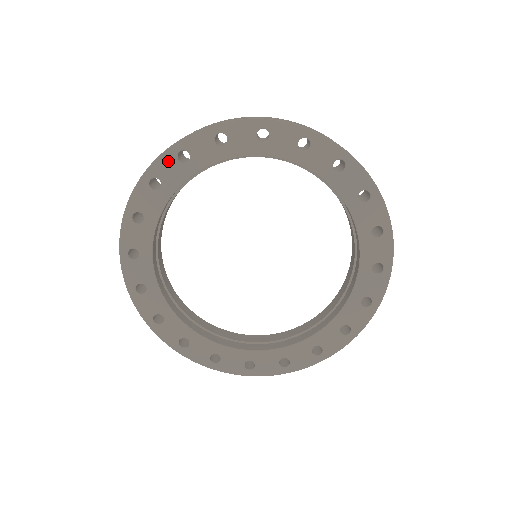
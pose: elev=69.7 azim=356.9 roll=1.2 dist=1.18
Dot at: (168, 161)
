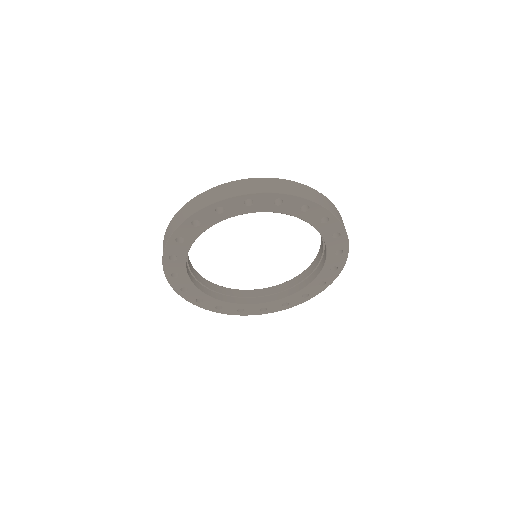
Dot at: (237, 201)
